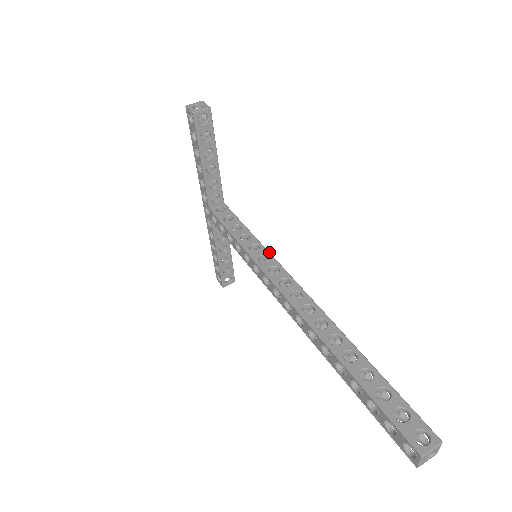
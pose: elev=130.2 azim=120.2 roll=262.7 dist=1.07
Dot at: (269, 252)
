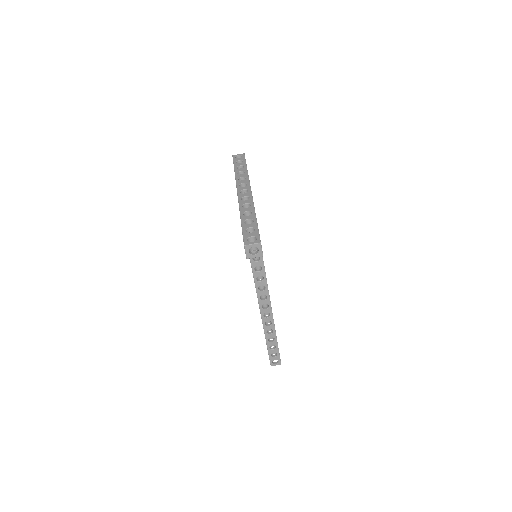
Dot at: occluded
